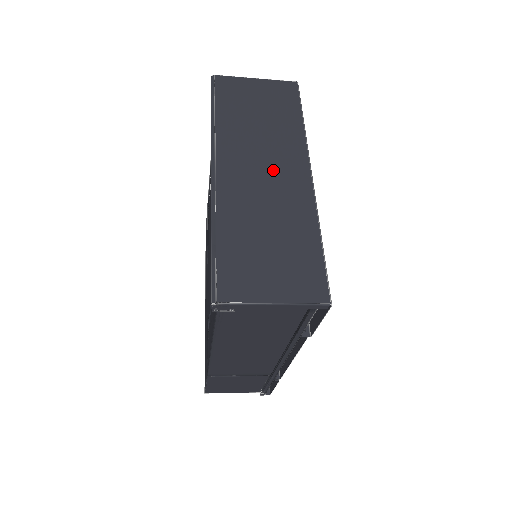
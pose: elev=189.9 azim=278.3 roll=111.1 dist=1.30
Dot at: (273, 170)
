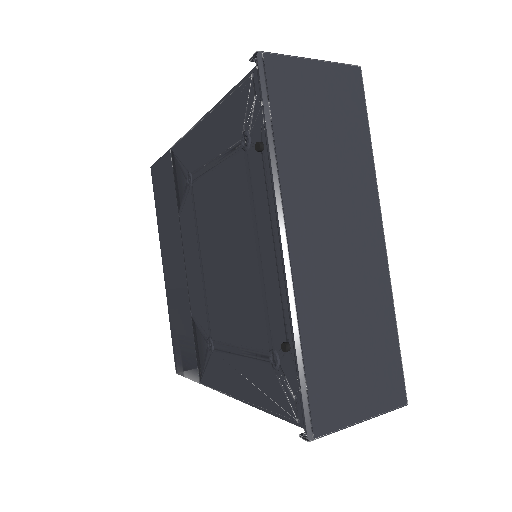
Dot at: (348, 233)
